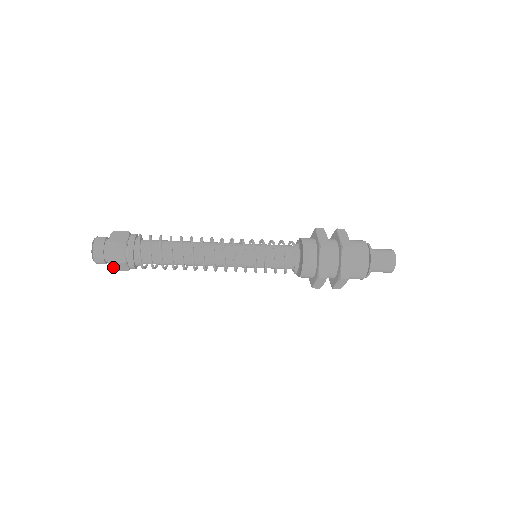
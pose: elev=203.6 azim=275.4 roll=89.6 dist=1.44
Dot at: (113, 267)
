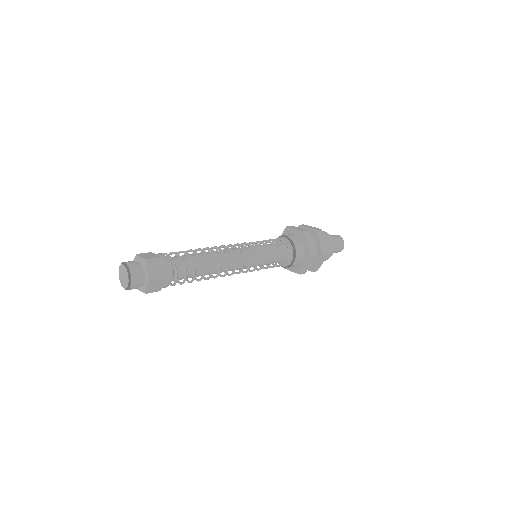
Dot at: (149, 287)
